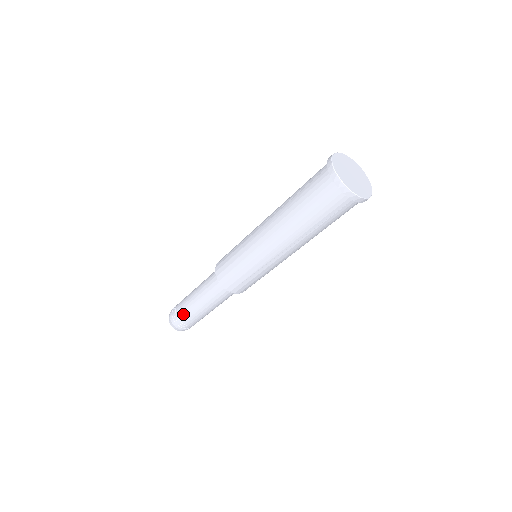
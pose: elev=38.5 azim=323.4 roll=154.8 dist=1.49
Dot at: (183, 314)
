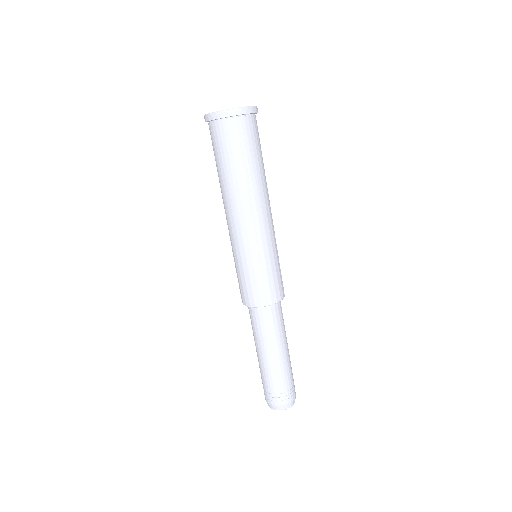
Dot at: (268, 382)
